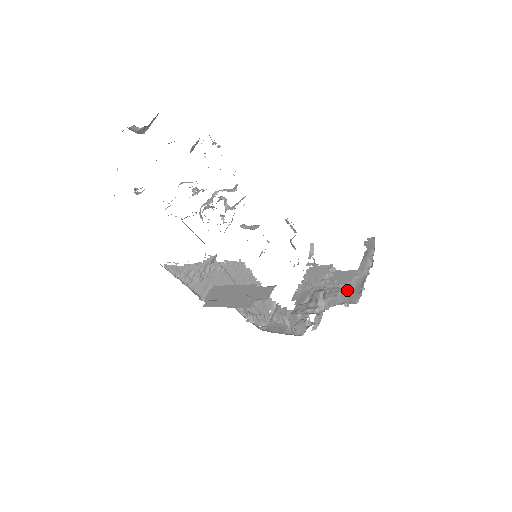
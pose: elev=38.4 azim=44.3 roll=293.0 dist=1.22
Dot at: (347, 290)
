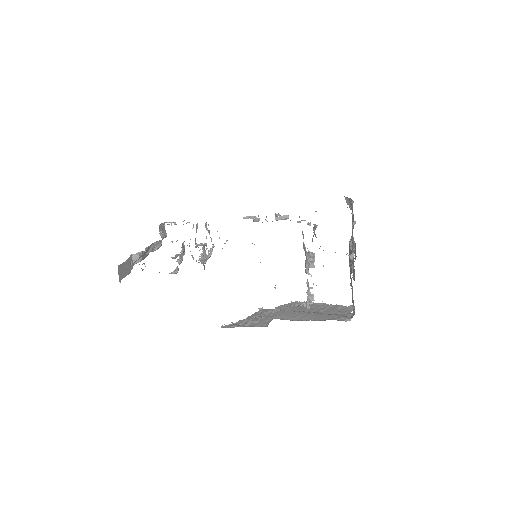
Dot at: occluded
